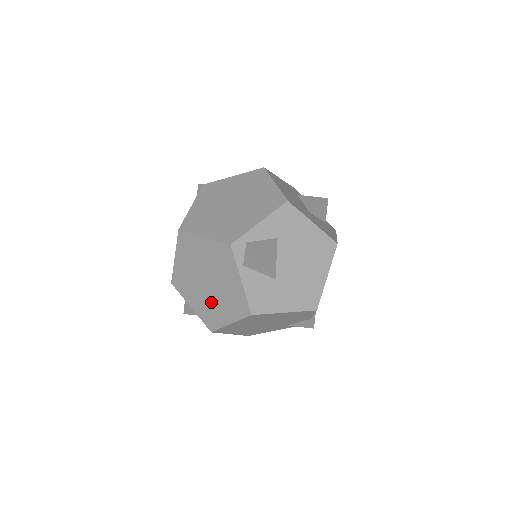
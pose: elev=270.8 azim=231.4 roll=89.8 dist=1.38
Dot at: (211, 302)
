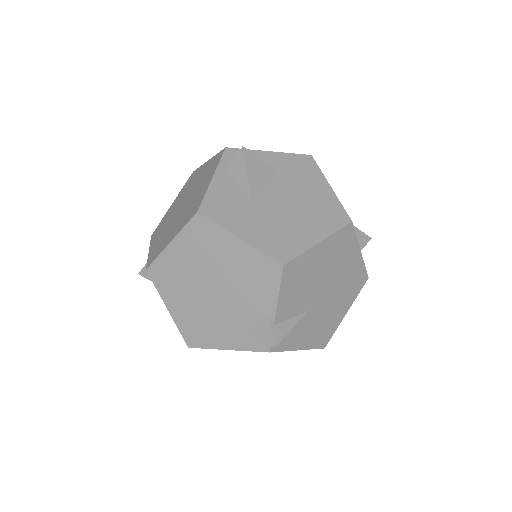
Dot at: (170, 228)
